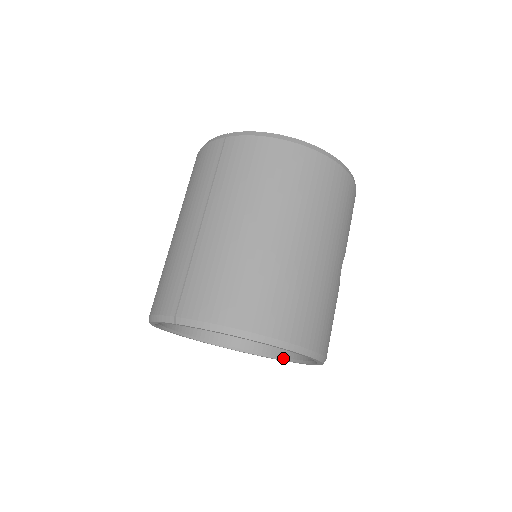
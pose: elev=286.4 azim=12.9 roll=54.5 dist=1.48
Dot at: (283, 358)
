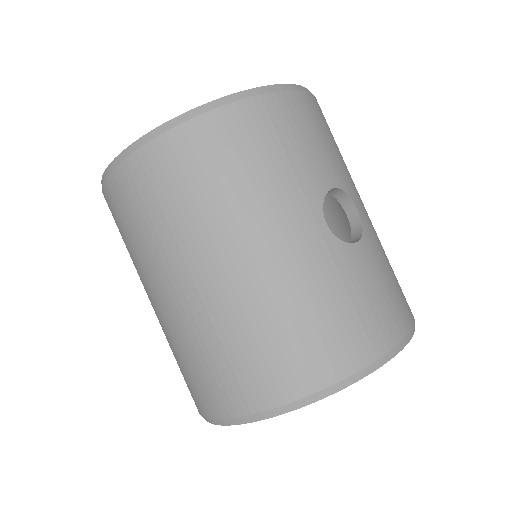
Dot at: occluded
